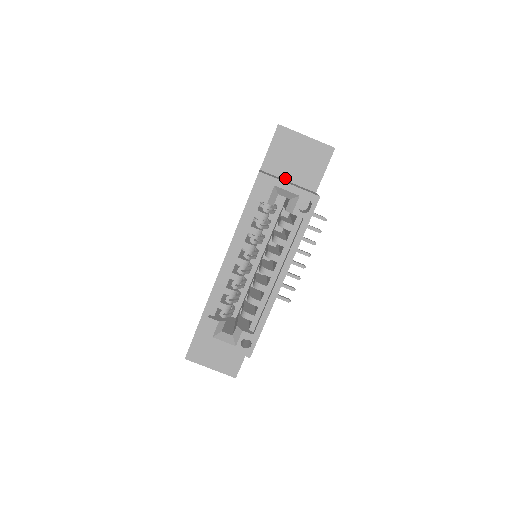
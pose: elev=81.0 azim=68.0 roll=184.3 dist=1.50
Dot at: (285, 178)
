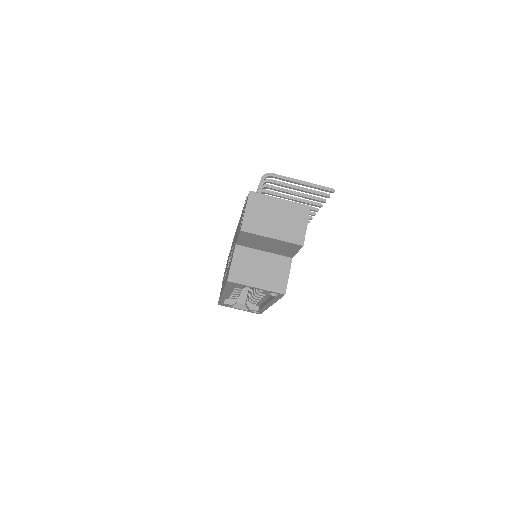
Dot at: (261, 250)
